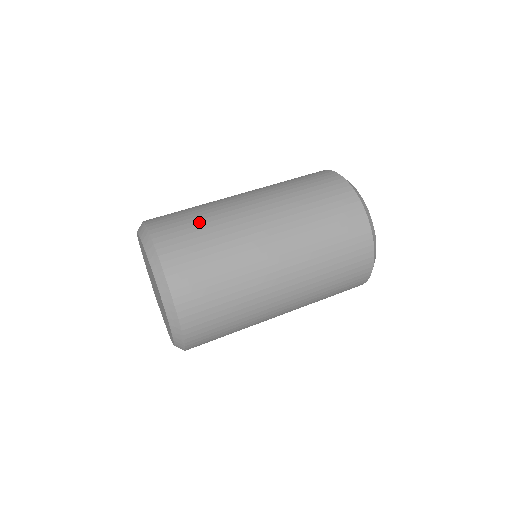
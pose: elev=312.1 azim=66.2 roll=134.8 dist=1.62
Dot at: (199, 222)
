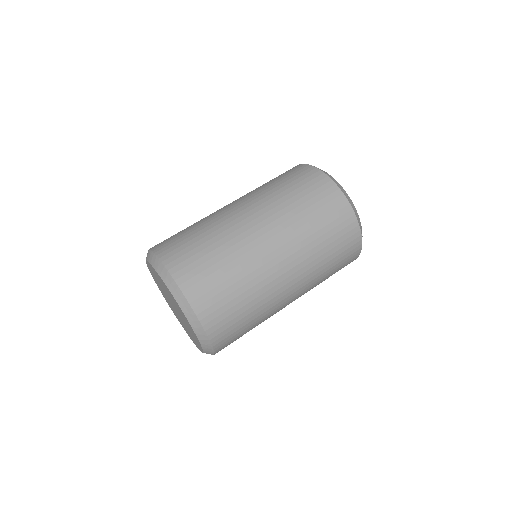
Dot at: (224, 270)
